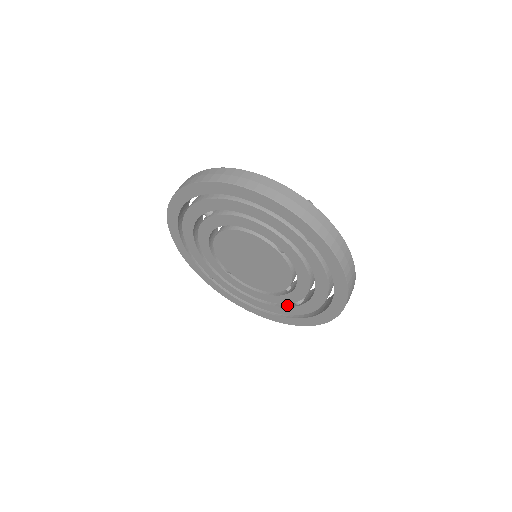
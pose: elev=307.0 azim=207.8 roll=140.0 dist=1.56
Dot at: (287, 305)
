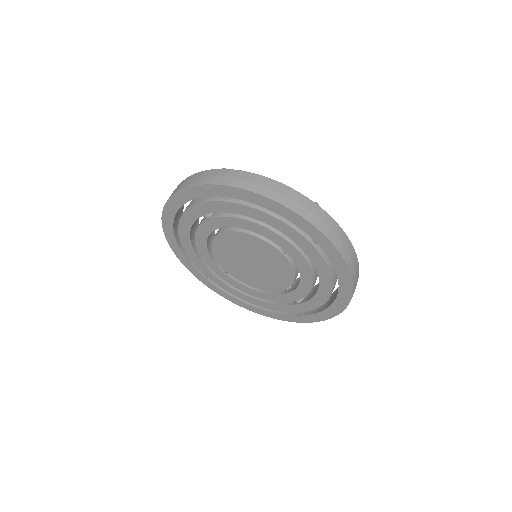
Dot at: (286, 303)
